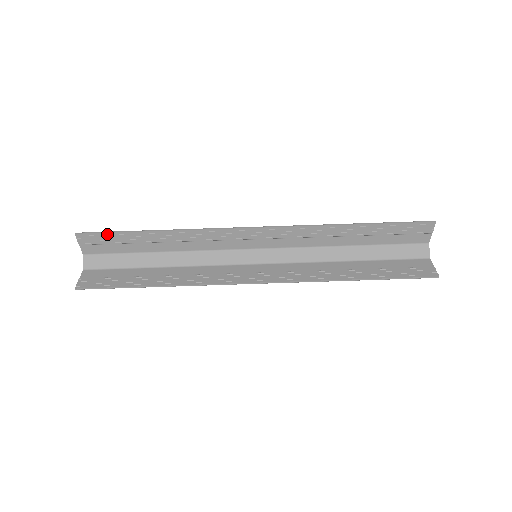
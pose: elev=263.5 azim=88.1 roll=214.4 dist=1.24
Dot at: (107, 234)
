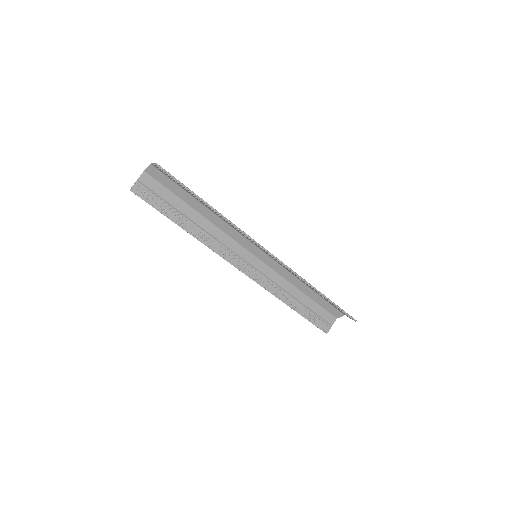
Dot at: (178, 182)
